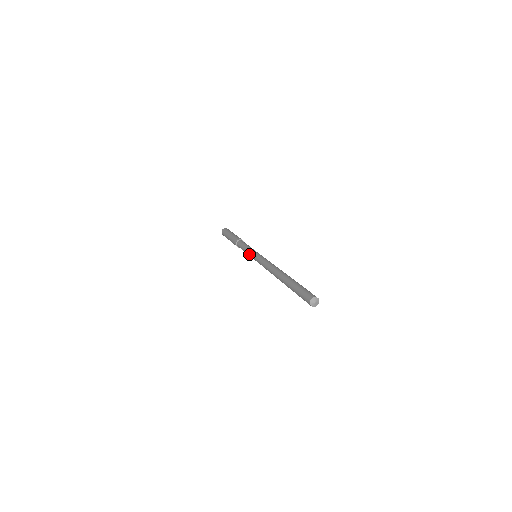
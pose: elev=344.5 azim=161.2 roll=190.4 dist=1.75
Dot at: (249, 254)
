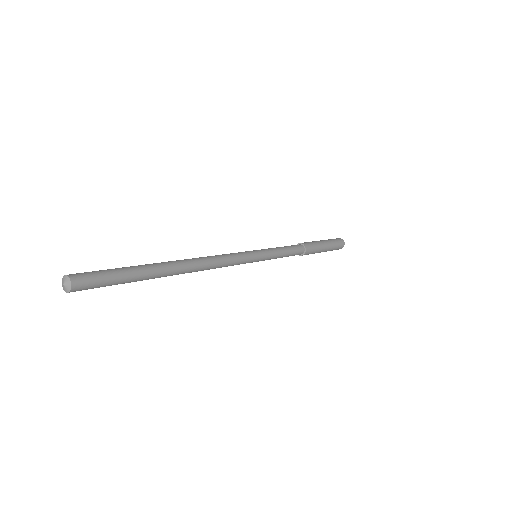
Dot at: occluded
